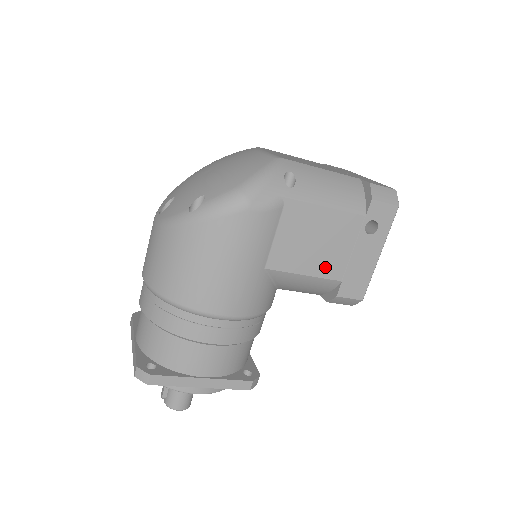
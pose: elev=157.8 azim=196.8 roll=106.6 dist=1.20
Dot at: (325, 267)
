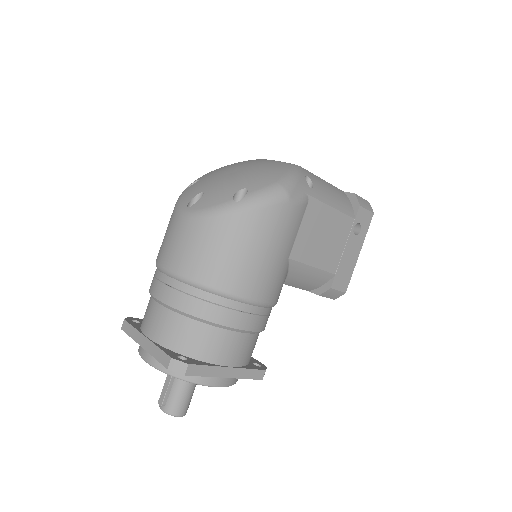
Dot at: (327, 261)
